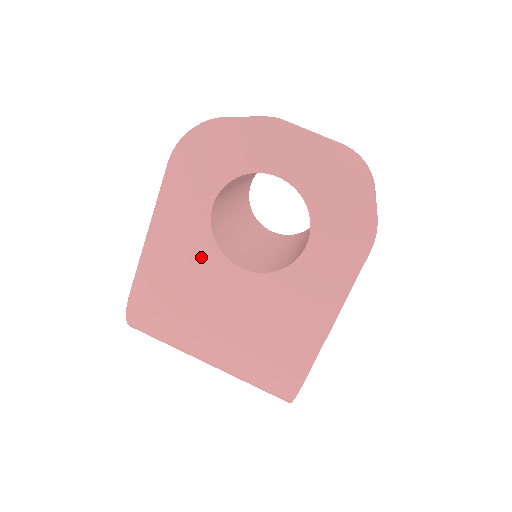
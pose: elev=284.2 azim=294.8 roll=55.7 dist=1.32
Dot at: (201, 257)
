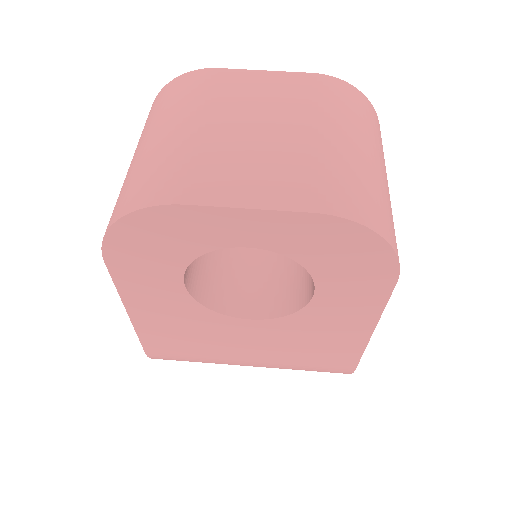
Dot at: (199, 320)
